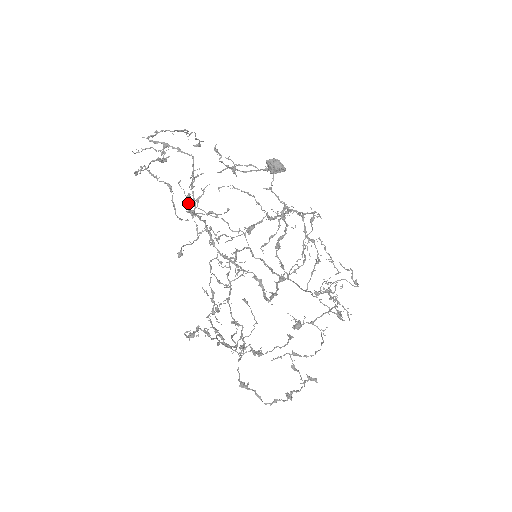
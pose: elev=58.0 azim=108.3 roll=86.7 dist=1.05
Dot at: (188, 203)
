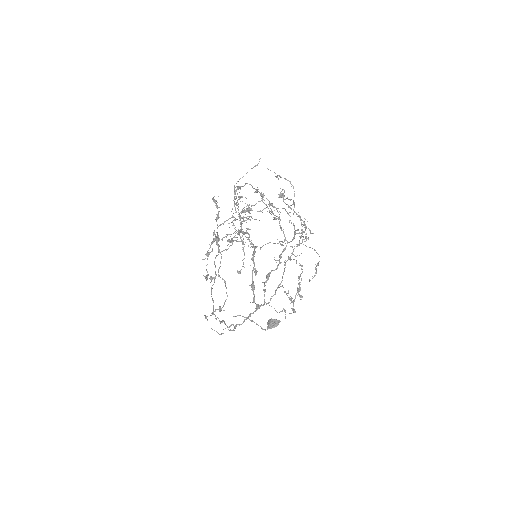
Dot at: occluded
